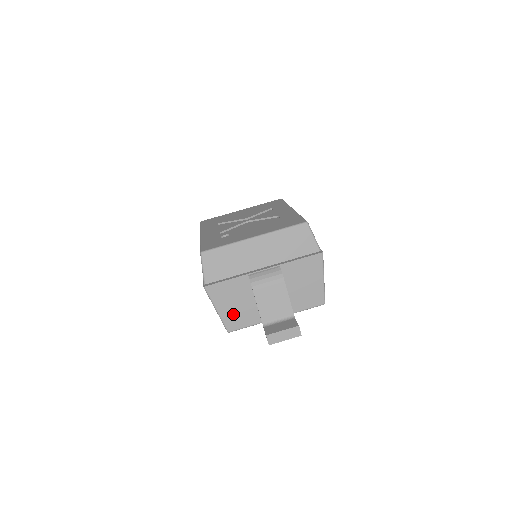
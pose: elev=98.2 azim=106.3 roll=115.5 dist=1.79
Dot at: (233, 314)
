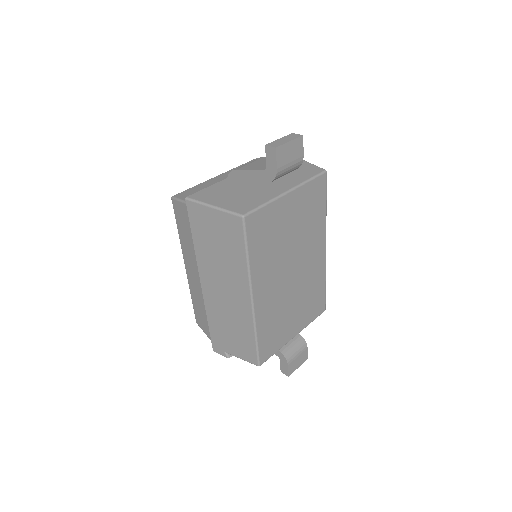
Dot at: (235, 203)
